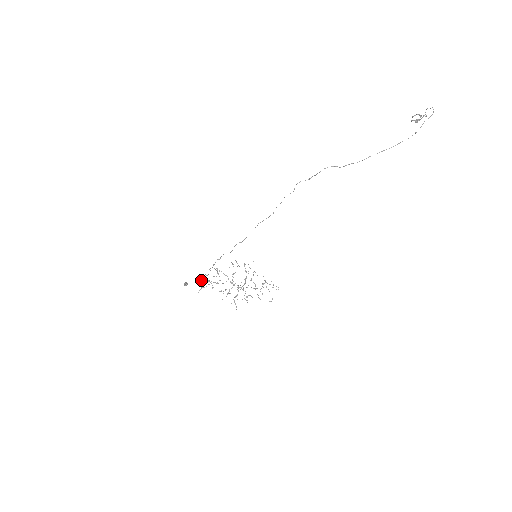
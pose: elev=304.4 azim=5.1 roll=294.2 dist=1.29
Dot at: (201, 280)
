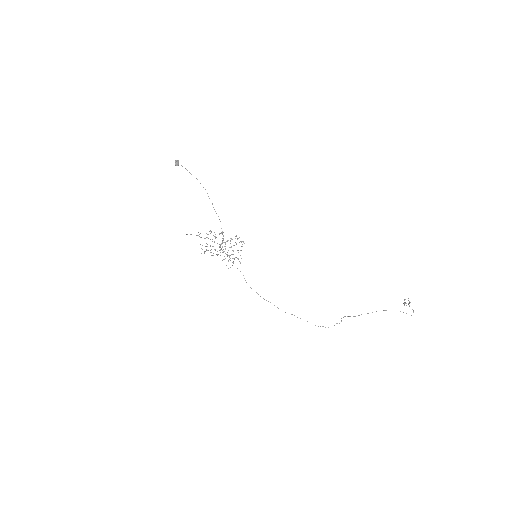
Dot at: occluded
